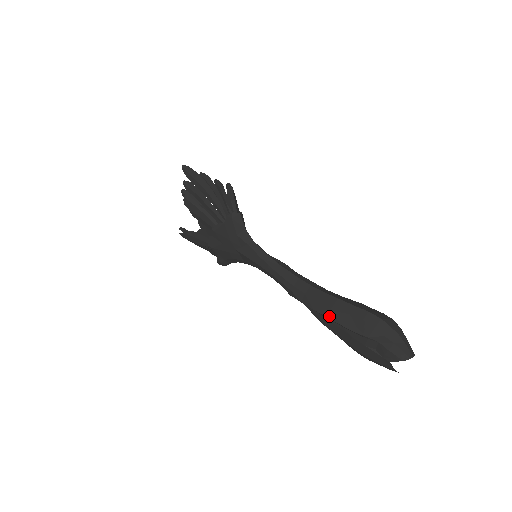
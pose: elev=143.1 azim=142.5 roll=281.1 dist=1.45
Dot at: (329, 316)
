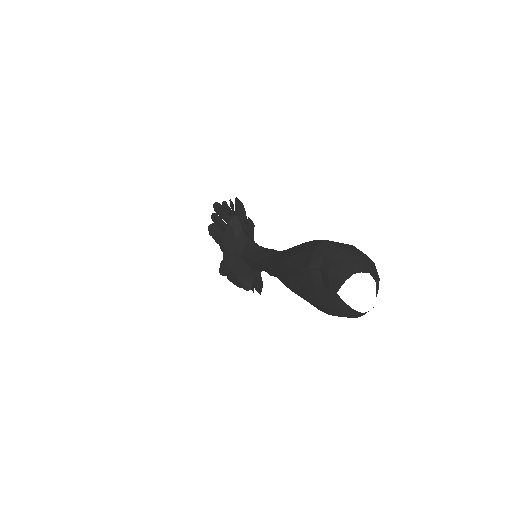
Dot at: (282, 268)
